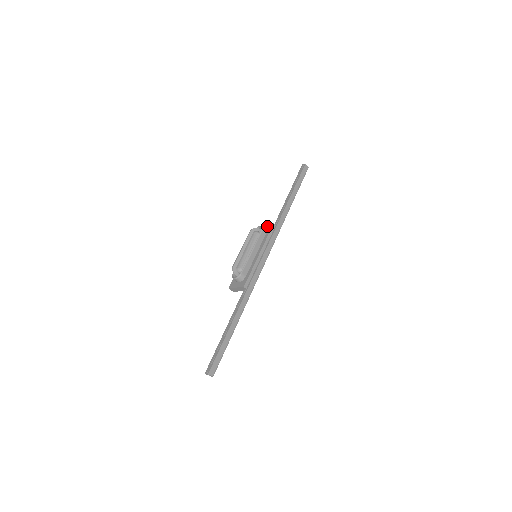
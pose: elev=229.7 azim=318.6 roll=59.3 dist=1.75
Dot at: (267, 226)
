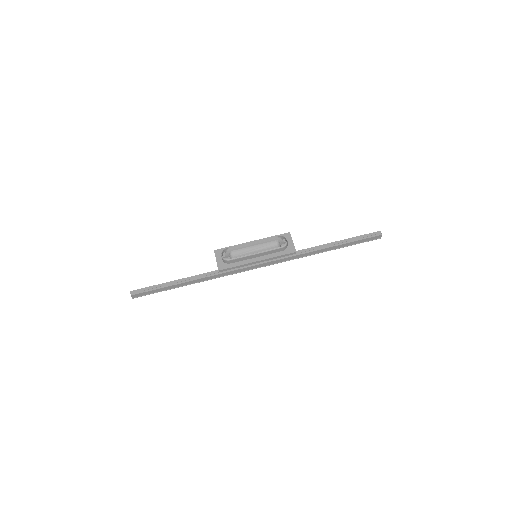
Dot at: (291, 245)
